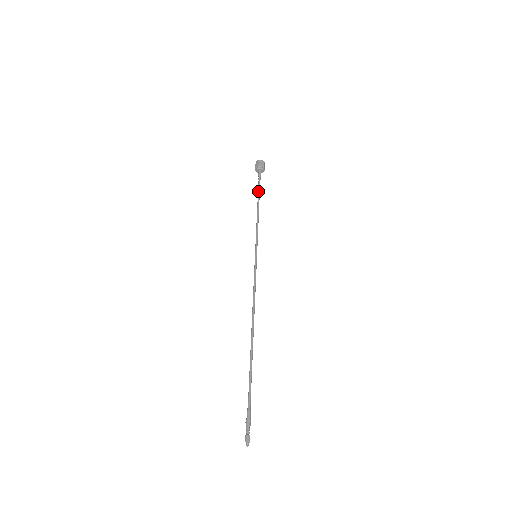
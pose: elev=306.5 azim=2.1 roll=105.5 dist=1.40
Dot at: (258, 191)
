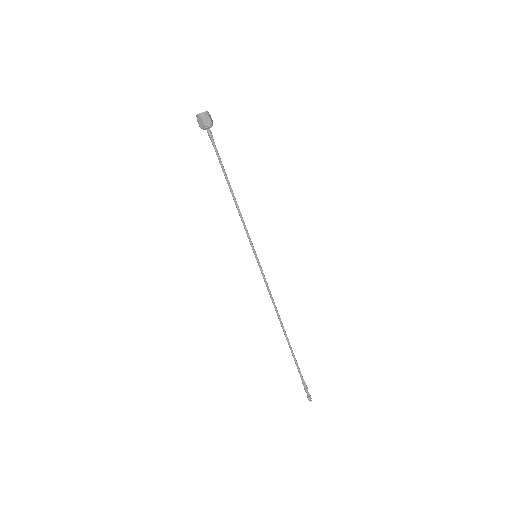
Dot at: occluded
